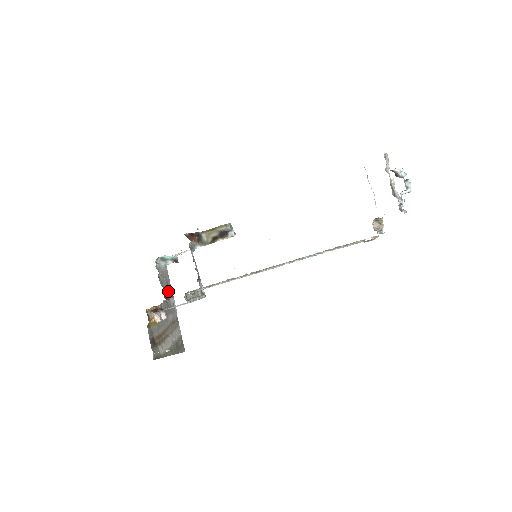
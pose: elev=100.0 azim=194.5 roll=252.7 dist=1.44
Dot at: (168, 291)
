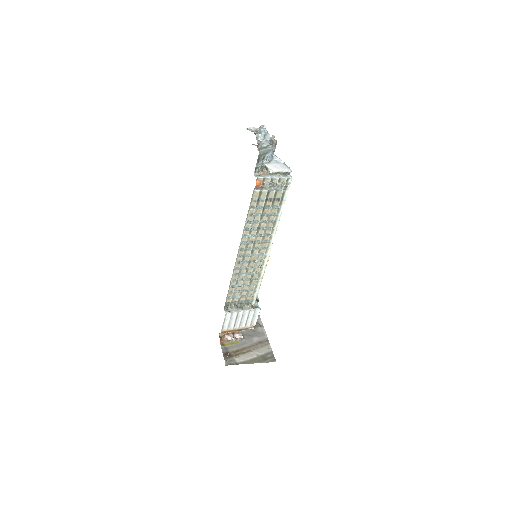
Dot at: (256, 323)
